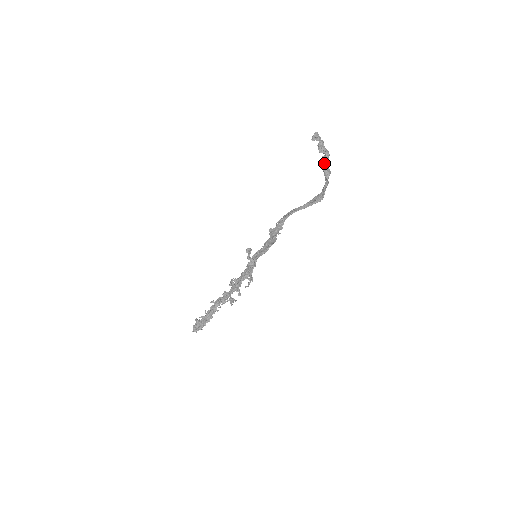
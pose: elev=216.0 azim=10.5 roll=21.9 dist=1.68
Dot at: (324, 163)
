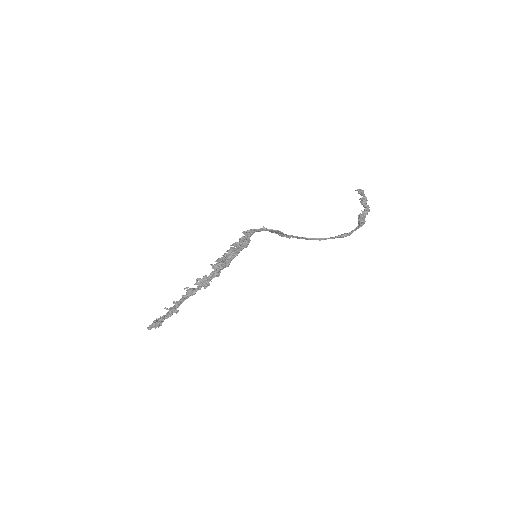
Dot at: (361, 214)
